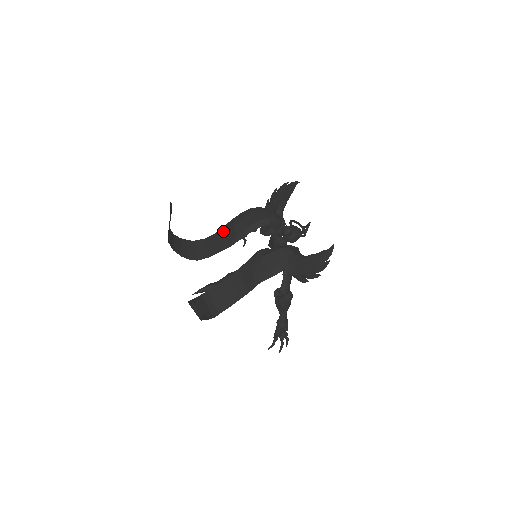
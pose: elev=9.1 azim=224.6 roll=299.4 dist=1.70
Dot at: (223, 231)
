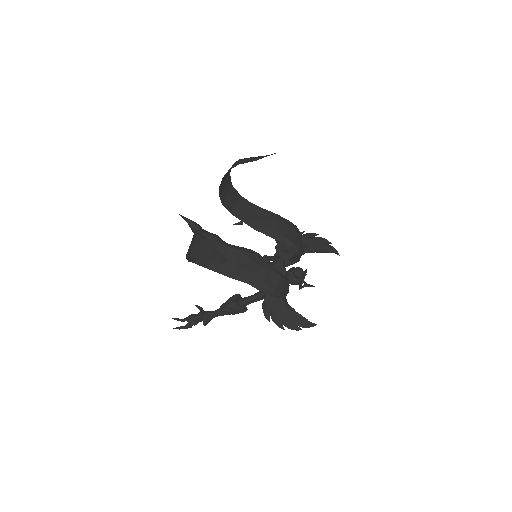
Dot at: (261, 211)
